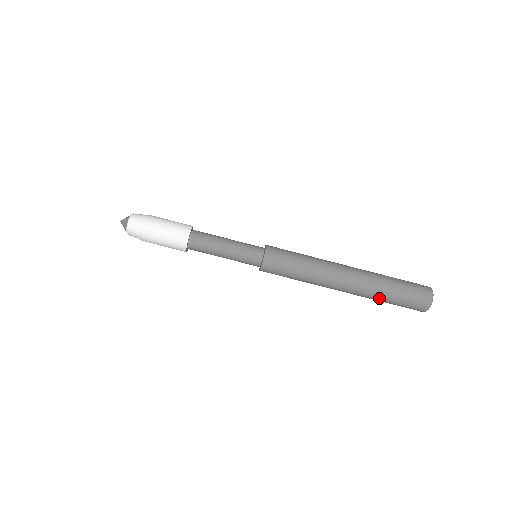
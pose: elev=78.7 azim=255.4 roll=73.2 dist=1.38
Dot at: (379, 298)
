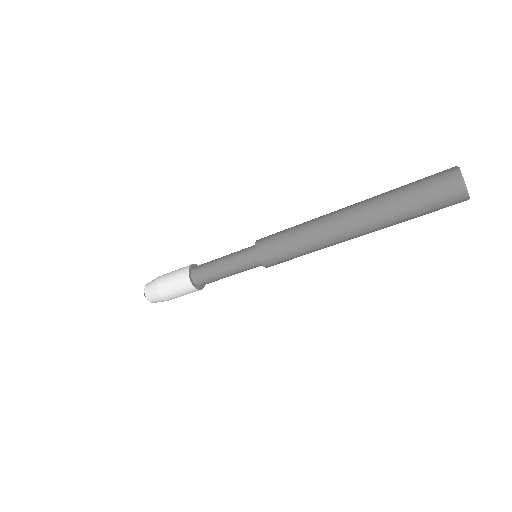
Dot at: (396, 217)
